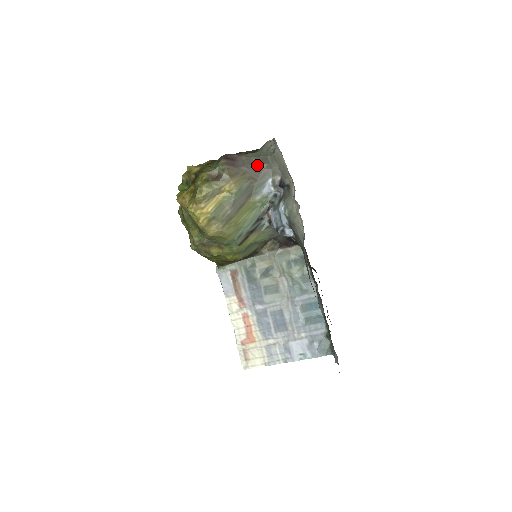
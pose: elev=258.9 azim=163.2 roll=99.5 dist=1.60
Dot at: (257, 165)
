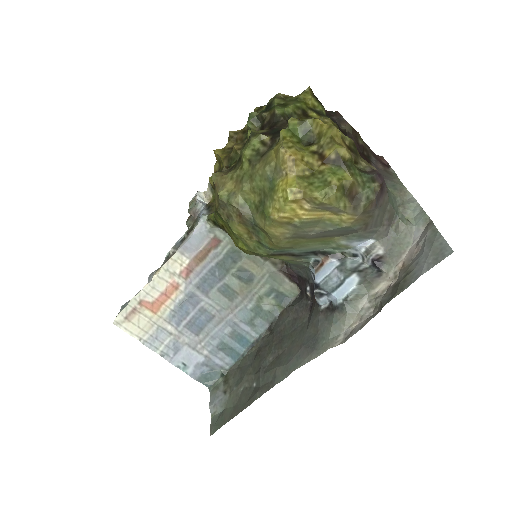
Dot at: (384, 217)
